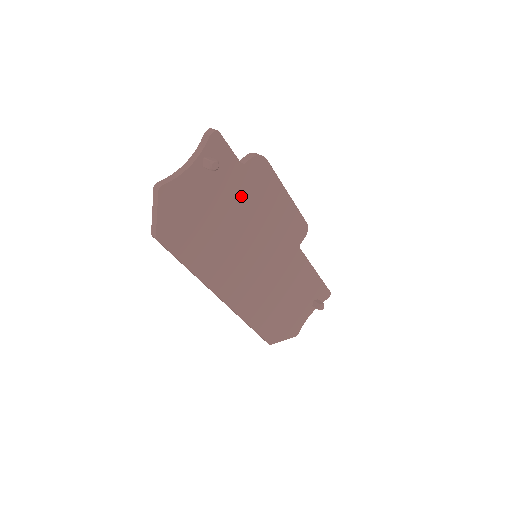
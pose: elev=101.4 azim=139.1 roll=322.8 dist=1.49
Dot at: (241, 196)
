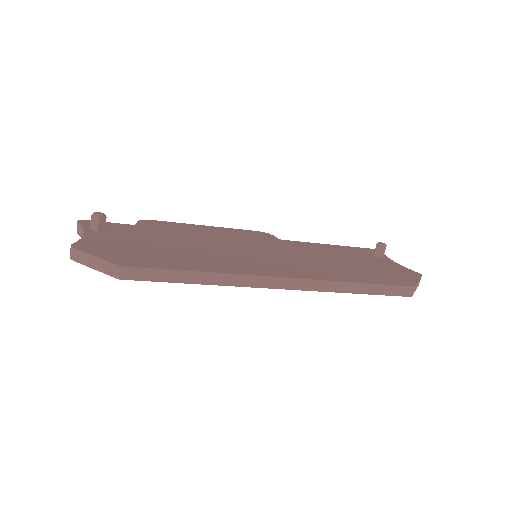
Dot at: (165, 234)
